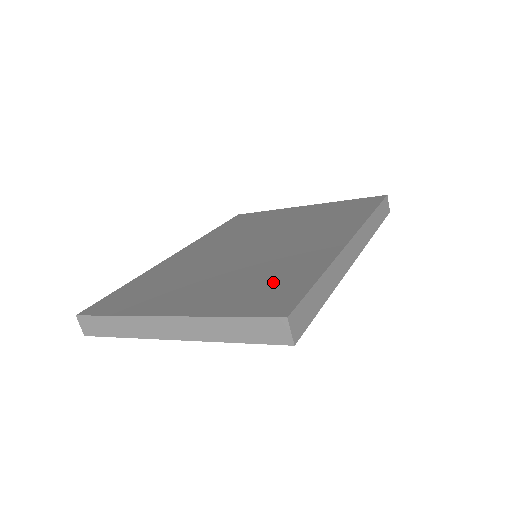
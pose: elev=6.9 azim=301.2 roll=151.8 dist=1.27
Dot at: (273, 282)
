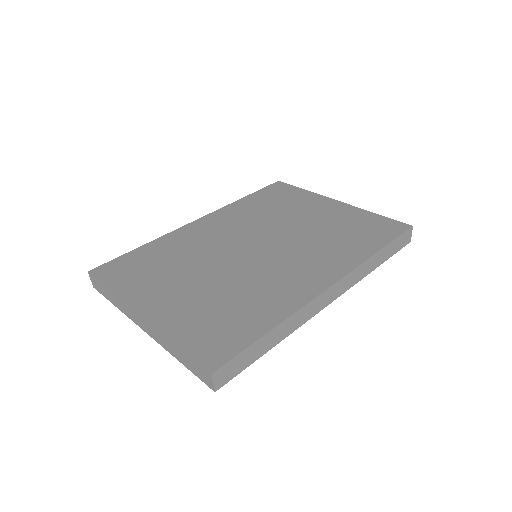
Dot at: (233, 316)
